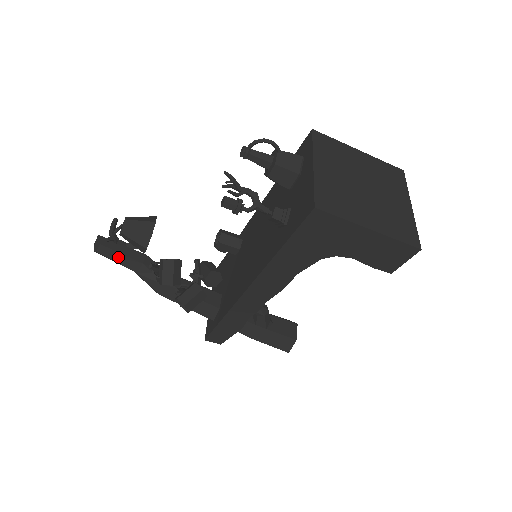
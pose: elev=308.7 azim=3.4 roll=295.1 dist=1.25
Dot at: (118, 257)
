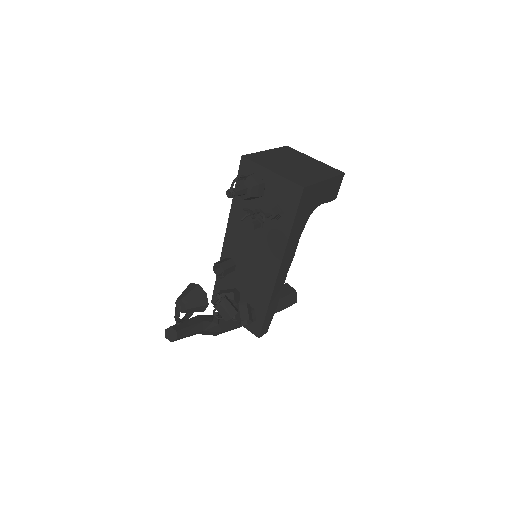
Dot at: (189, 330)
